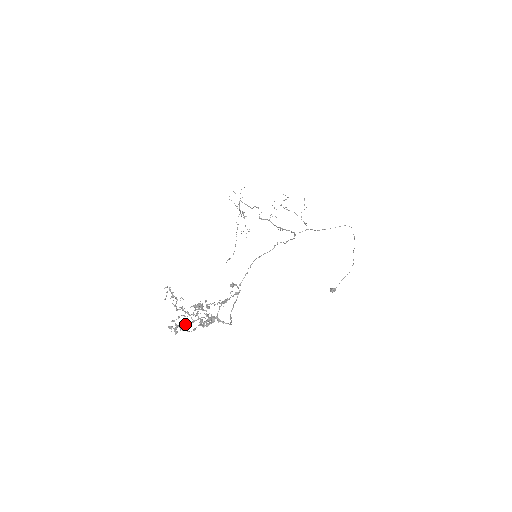
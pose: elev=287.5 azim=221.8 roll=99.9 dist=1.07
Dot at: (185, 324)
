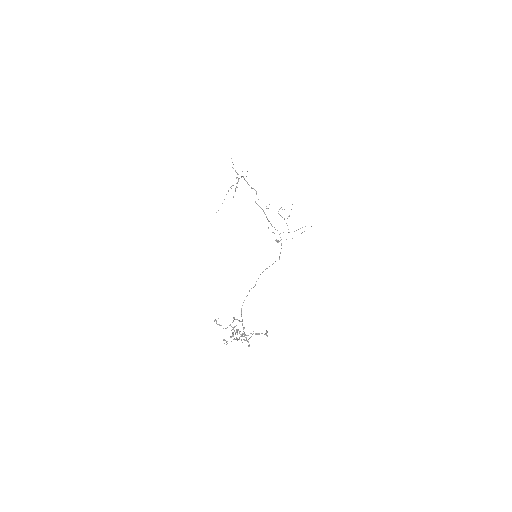
Dot at: occluded
